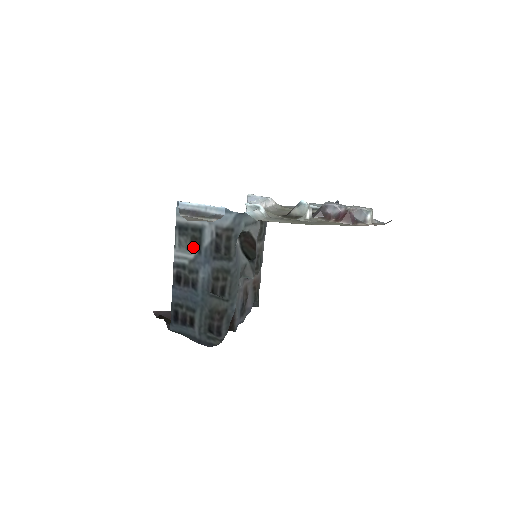
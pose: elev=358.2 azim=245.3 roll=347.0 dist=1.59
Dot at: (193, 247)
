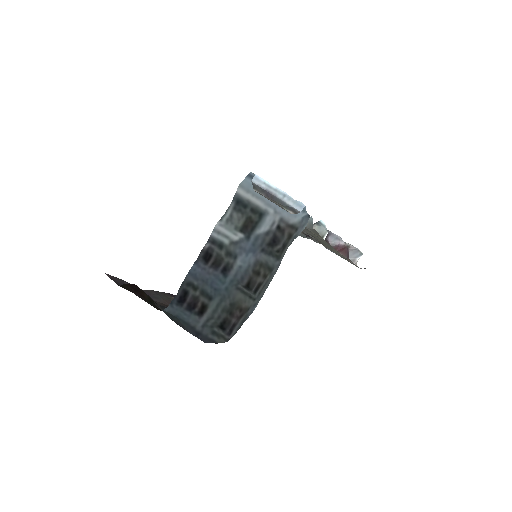
Dot at: (244, 229)
